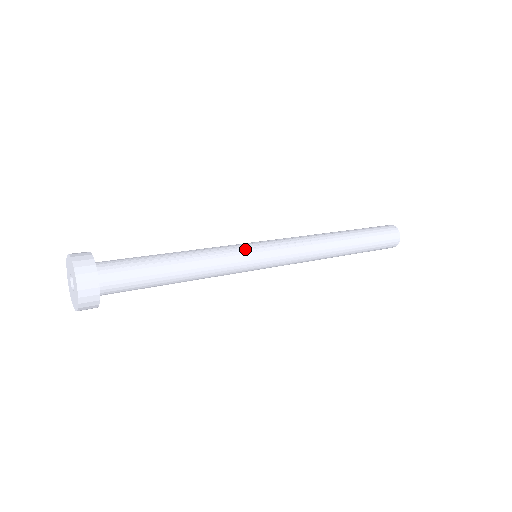
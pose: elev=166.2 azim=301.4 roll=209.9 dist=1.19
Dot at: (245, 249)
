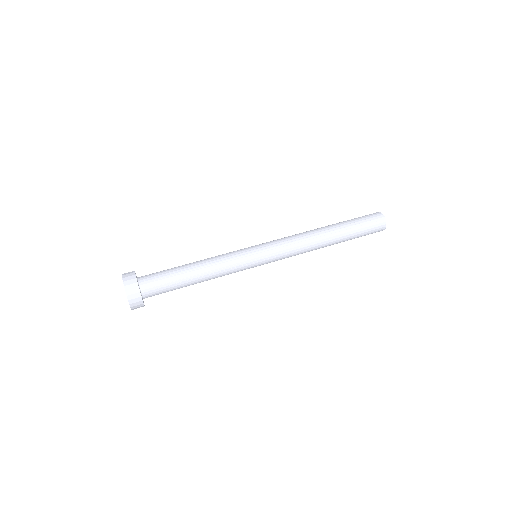
Dot at: (247, 262)
